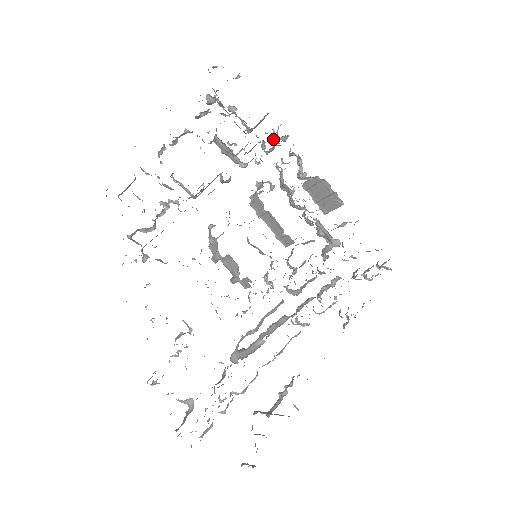
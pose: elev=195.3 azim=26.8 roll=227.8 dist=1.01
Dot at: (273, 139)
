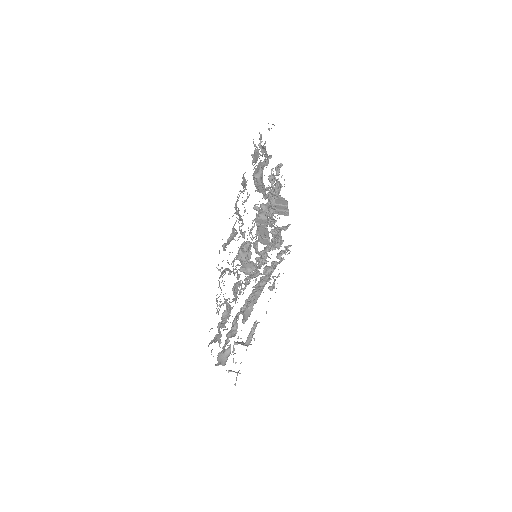
Dot at: (277, 175)
